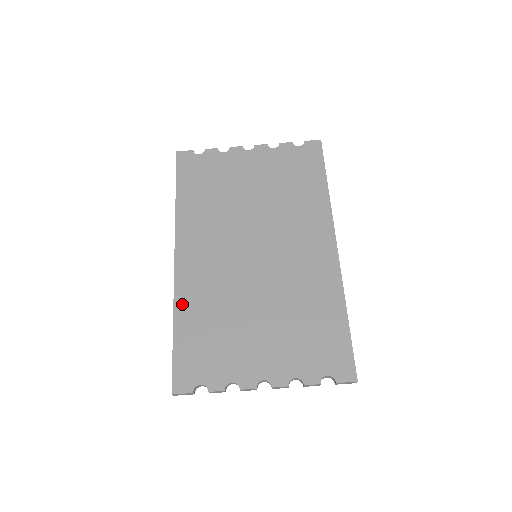
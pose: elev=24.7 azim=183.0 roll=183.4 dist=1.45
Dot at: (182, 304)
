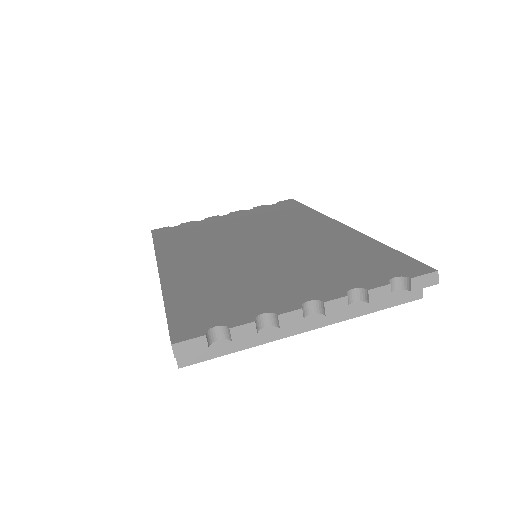
Dot at: (173, 286)
